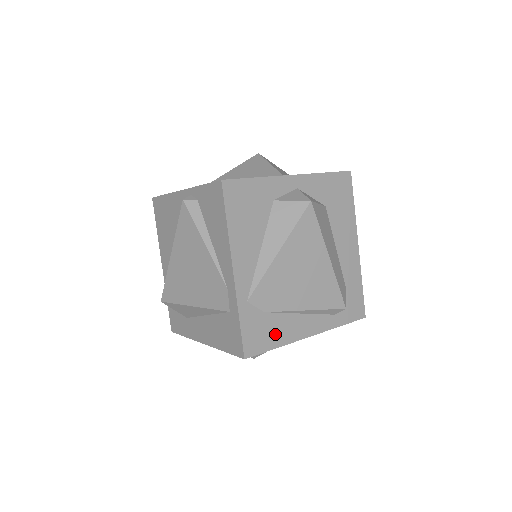
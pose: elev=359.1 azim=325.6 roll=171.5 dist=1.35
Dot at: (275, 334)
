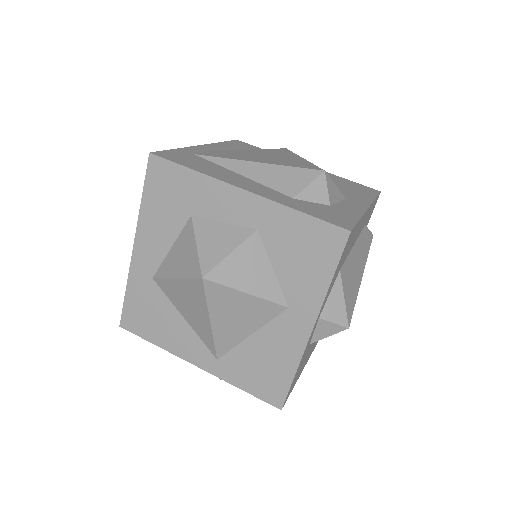
Dot at: occluded
